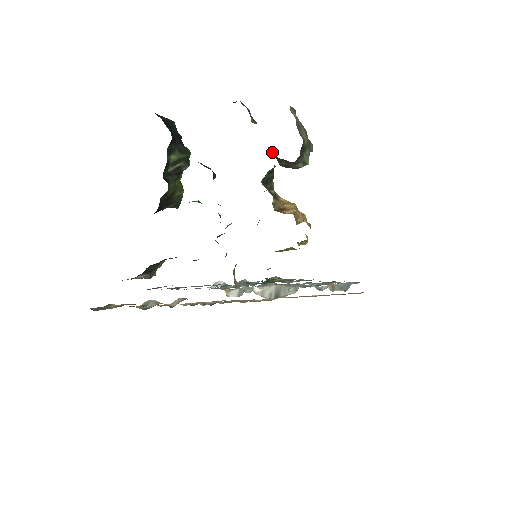
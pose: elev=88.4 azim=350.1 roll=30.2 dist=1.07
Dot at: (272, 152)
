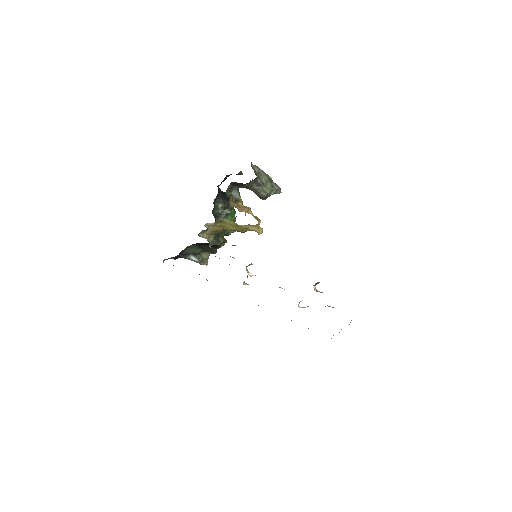
Dot at: occluded
